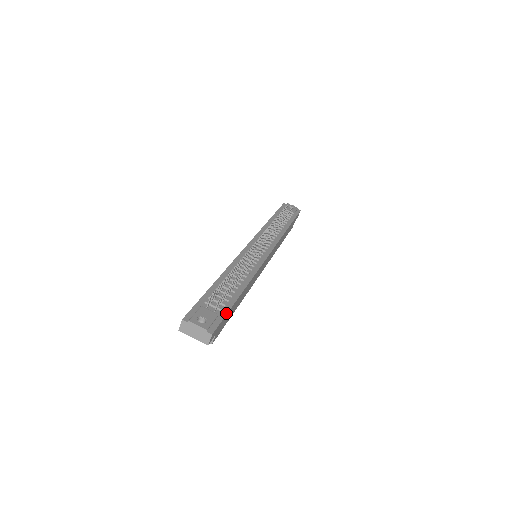
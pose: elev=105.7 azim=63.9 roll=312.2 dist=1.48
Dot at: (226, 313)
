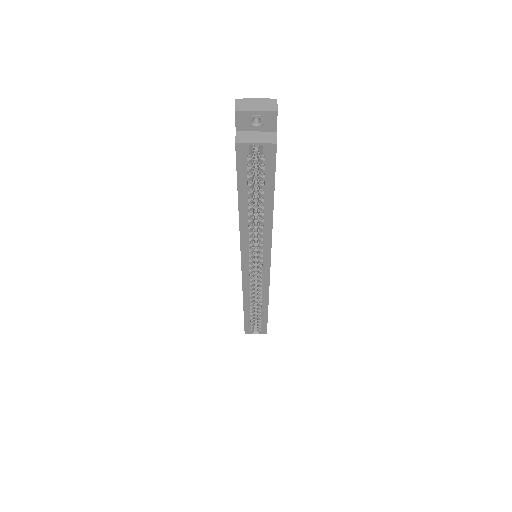
Dot at: occluded
